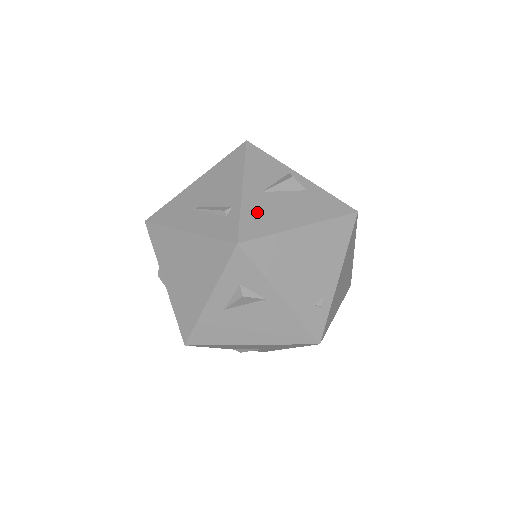
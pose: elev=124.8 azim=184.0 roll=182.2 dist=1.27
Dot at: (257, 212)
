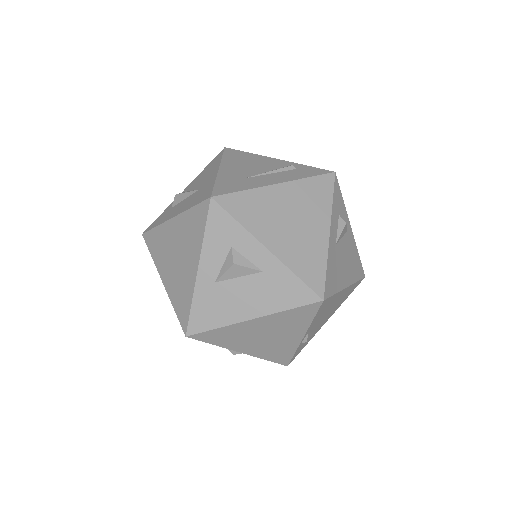
Dot at: occluded
